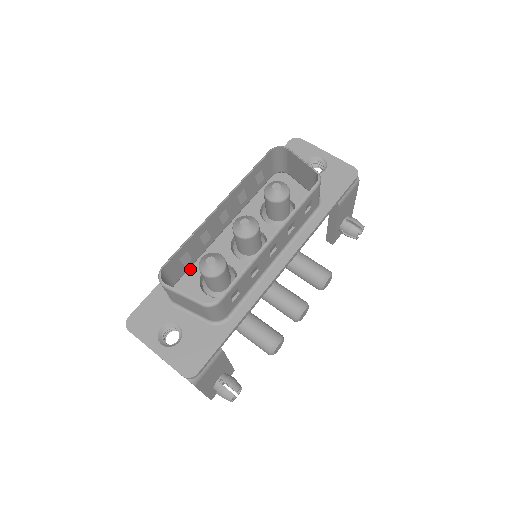
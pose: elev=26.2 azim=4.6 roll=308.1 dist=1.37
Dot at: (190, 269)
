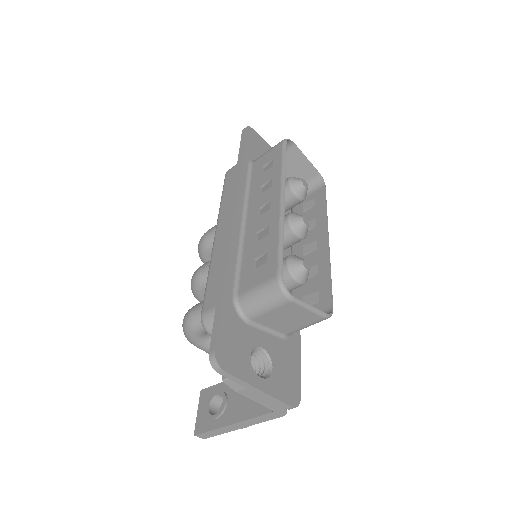
Dot at: (237, 275)
